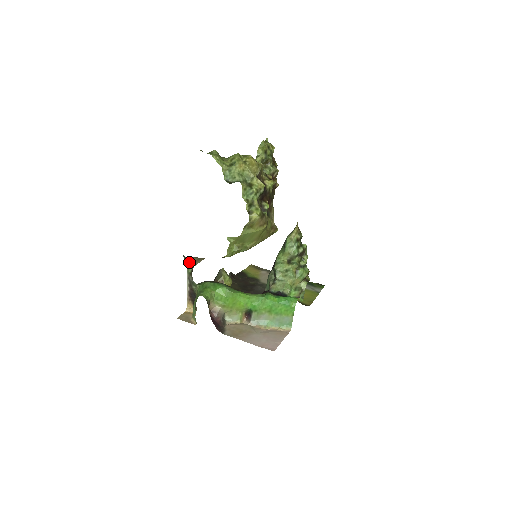
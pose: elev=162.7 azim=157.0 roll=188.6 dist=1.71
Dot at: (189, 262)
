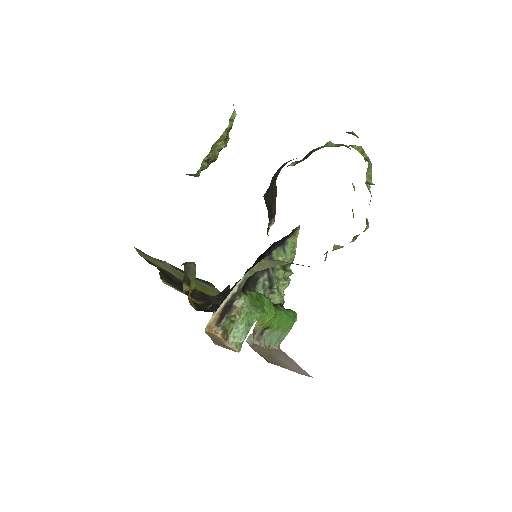
Dot at: (264, 265)
